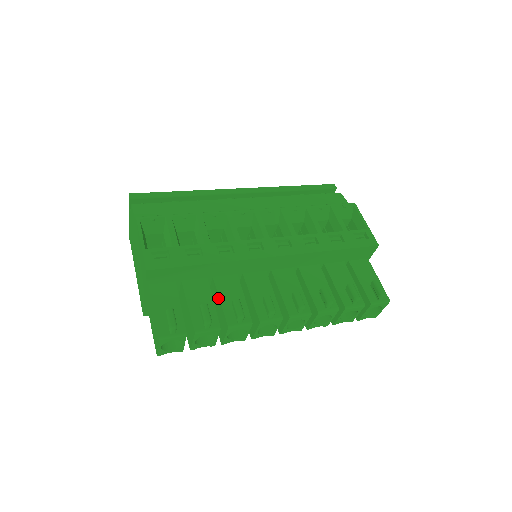
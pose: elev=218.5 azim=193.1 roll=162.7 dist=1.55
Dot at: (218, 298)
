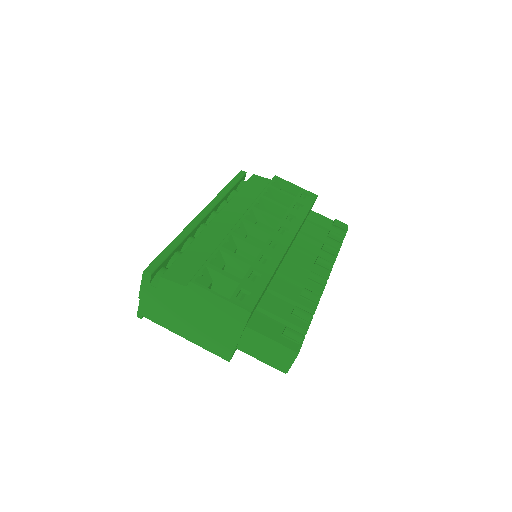
Dot at: (286, 299)
